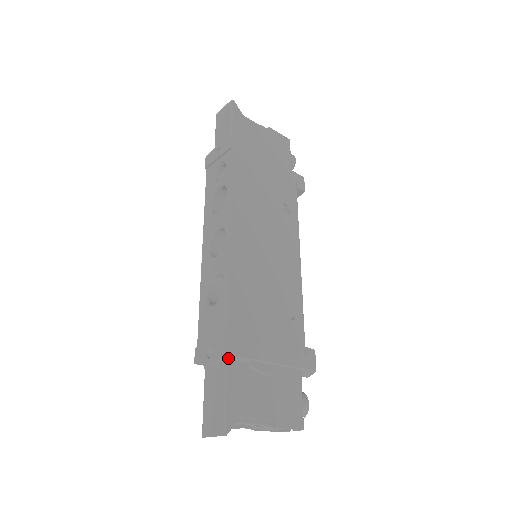
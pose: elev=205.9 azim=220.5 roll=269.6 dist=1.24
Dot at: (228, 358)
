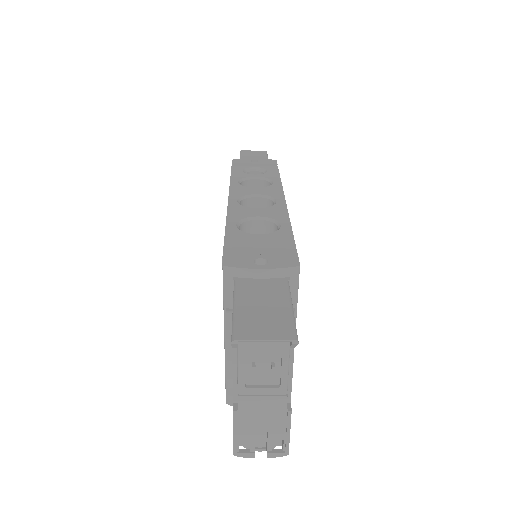
Dot at: (292, 277)
